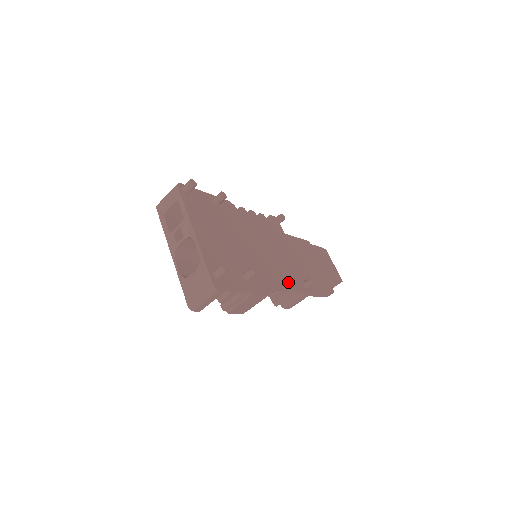
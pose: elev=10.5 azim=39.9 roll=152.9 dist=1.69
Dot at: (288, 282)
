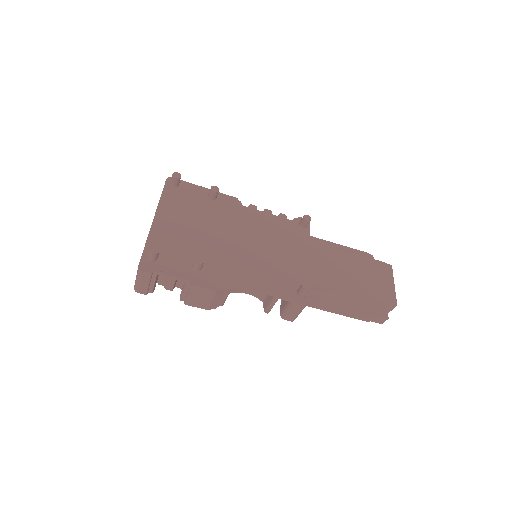
Dot at: (269, 284)
